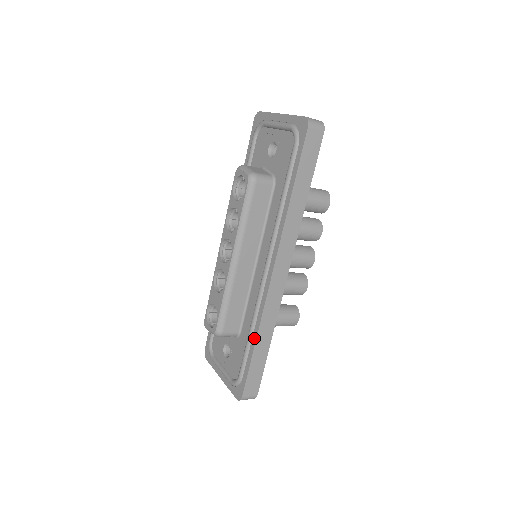
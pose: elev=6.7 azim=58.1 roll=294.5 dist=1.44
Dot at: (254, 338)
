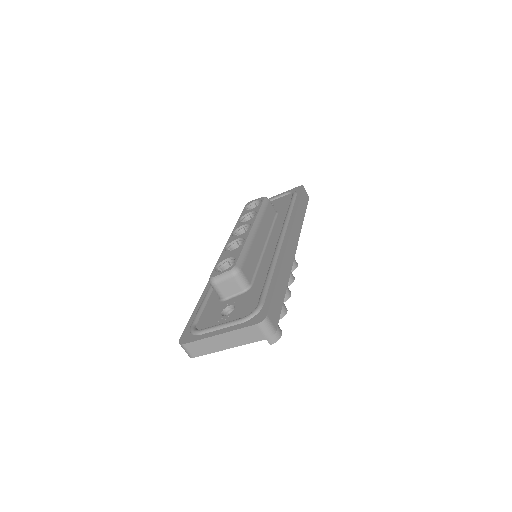
Dot at: (276, 273)
